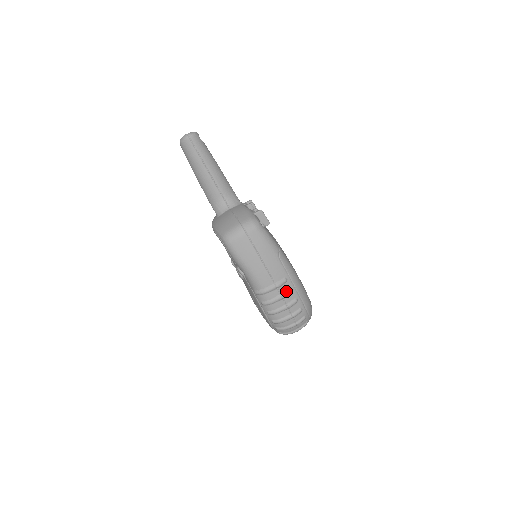
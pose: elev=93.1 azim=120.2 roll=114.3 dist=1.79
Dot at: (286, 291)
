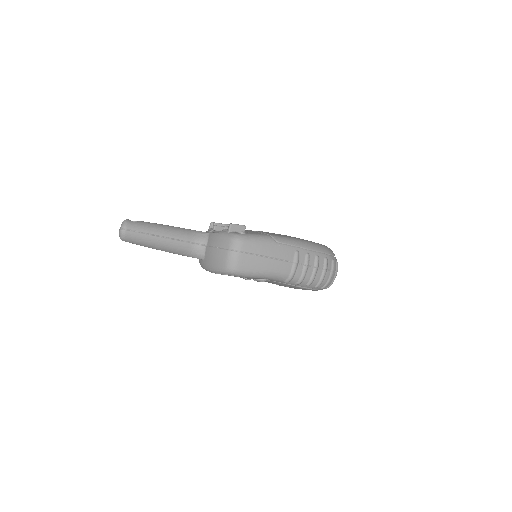
Dot at: (305, 259)
